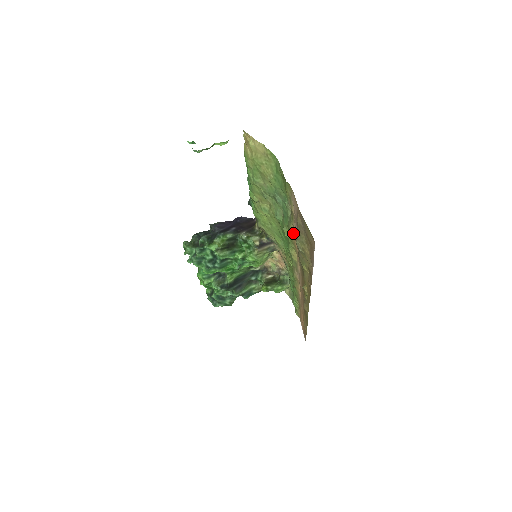
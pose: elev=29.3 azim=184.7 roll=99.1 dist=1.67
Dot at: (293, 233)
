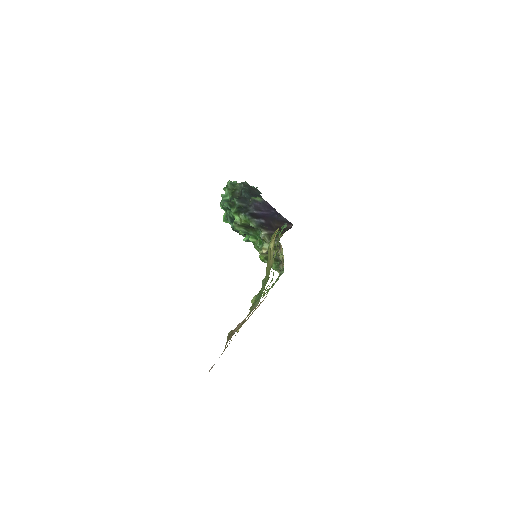
Dot at: occluded
